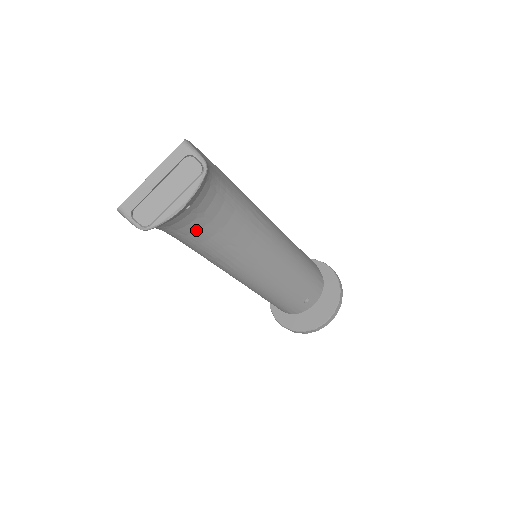
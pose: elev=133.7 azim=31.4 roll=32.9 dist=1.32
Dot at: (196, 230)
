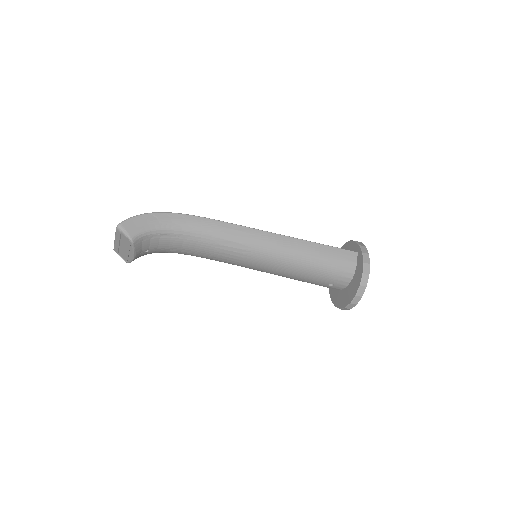
Dot at: occluded
